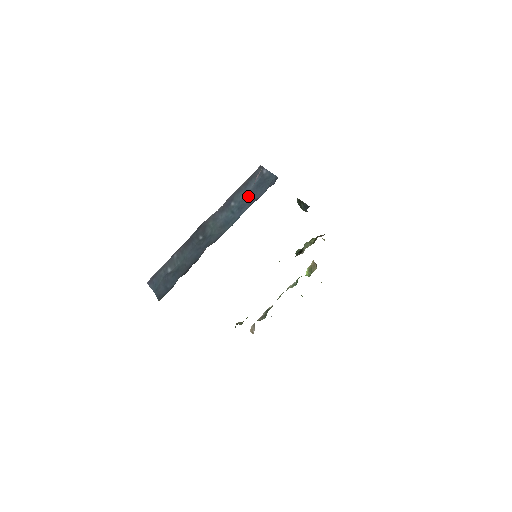
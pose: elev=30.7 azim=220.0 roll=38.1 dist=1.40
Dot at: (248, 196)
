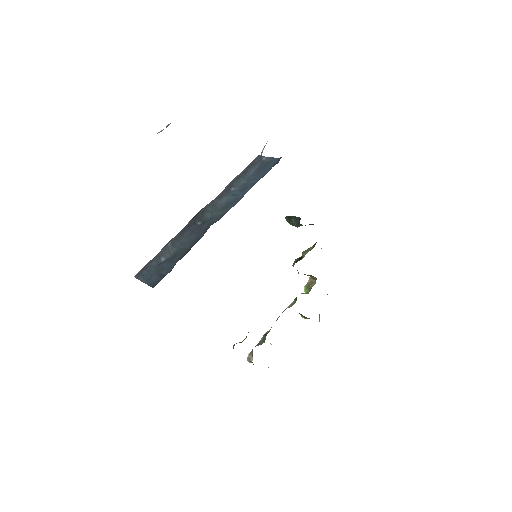
Dot at: (250, 179)
